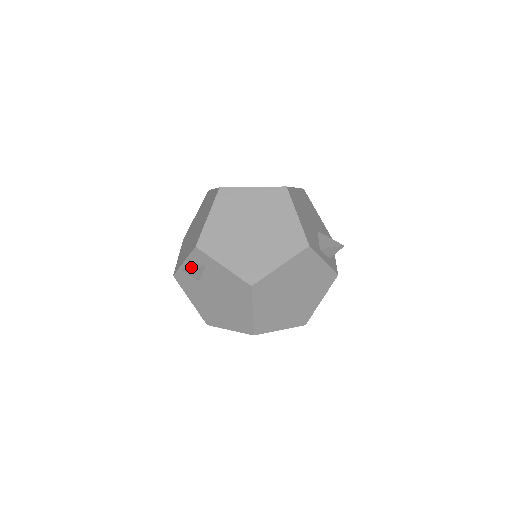
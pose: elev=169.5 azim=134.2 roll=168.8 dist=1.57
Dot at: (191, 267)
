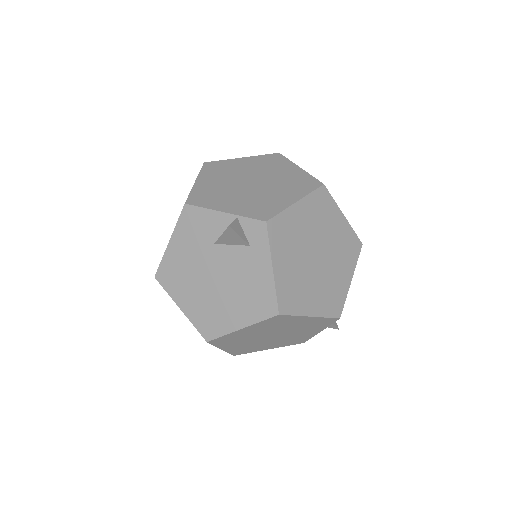
Dot at: (239, 233)
